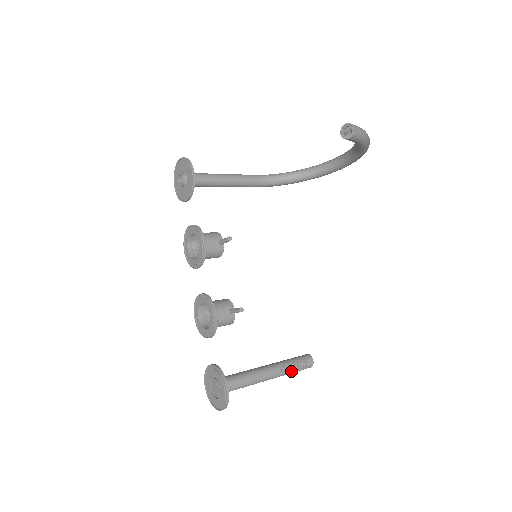
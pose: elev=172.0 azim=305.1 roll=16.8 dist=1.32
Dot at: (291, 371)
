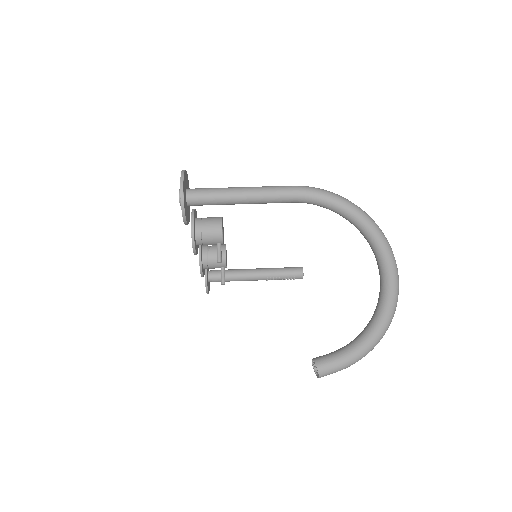
Dot at: (278, 279)
